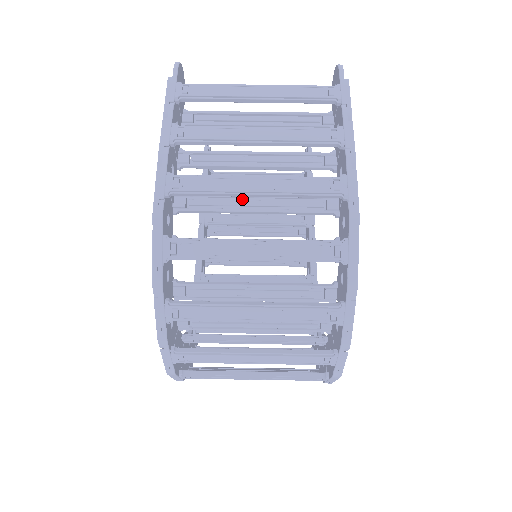
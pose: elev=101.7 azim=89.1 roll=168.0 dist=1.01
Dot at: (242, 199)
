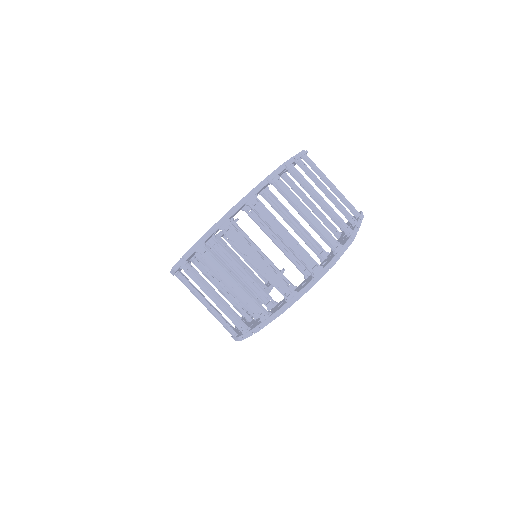
Dot at: occluded
